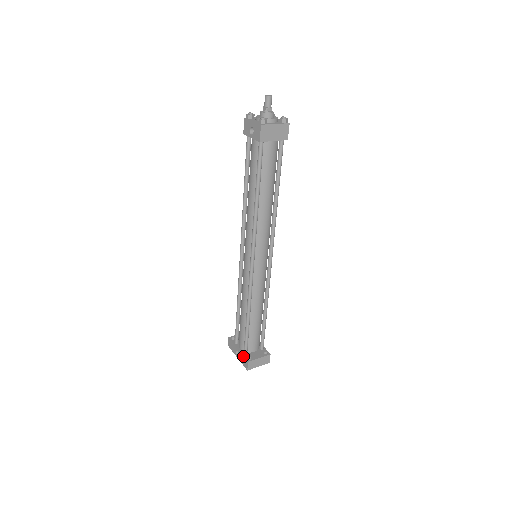
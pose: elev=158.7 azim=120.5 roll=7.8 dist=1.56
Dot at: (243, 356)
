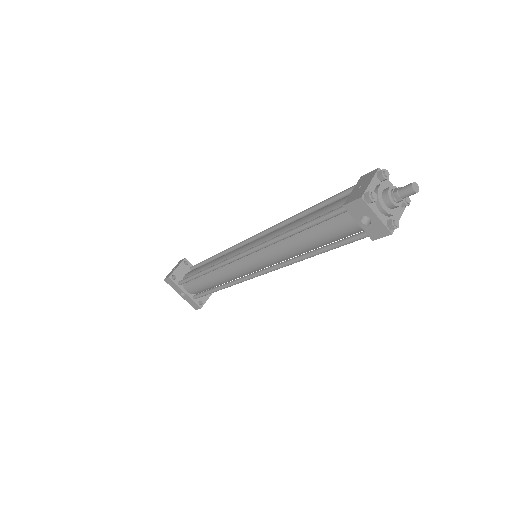
Dot at: (194, 302)
